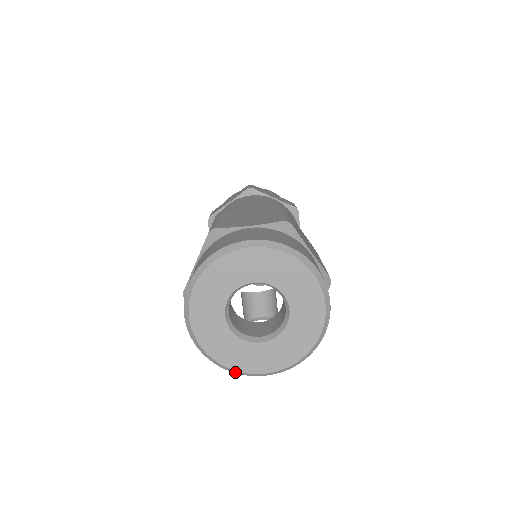
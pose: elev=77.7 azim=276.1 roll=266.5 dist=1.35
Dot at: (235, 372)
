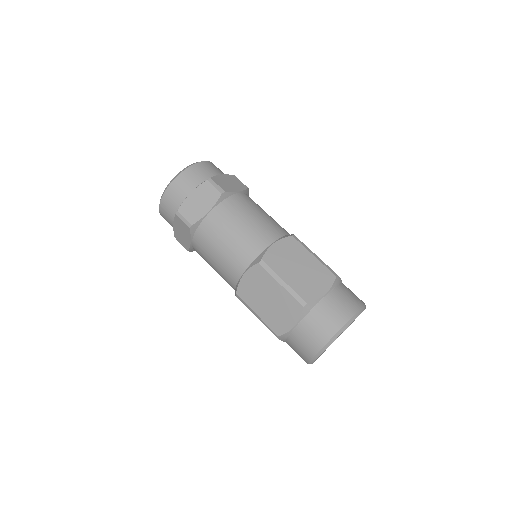
Dot at: occluded
